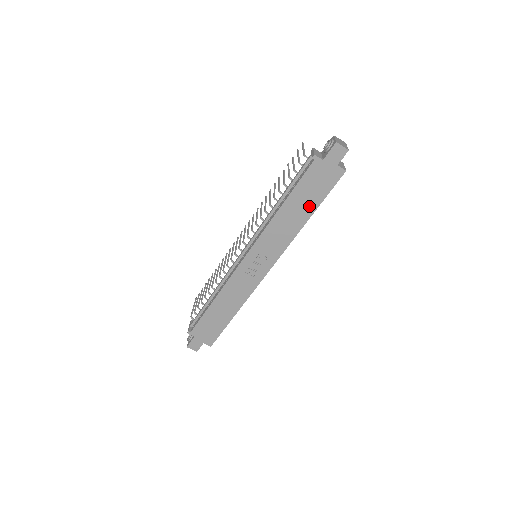
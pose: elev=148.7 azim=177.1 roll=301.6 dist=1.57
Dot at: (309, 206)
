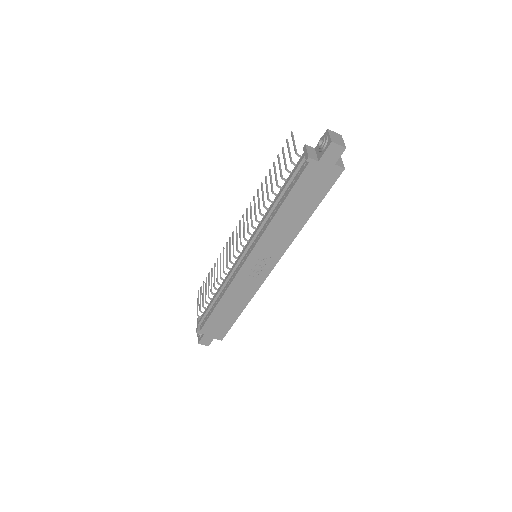
Dot at: (307, 207)
